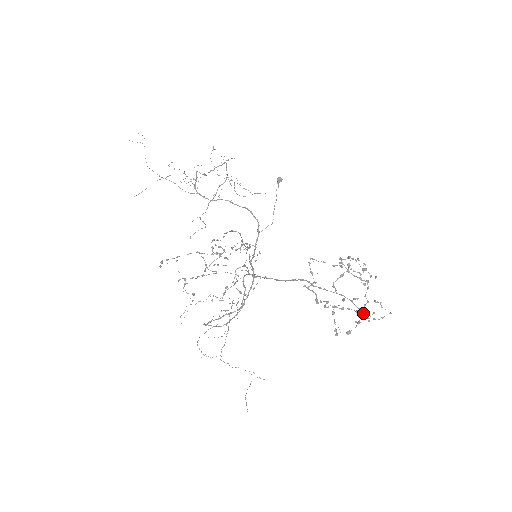
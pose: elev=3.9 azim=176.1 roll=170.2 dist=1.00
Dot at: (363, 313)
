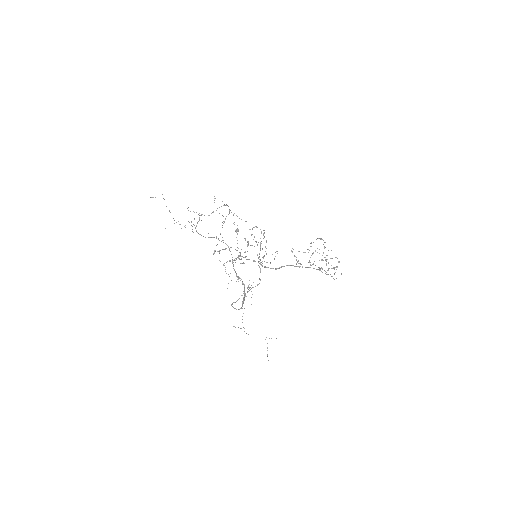
Dot at: occluded
